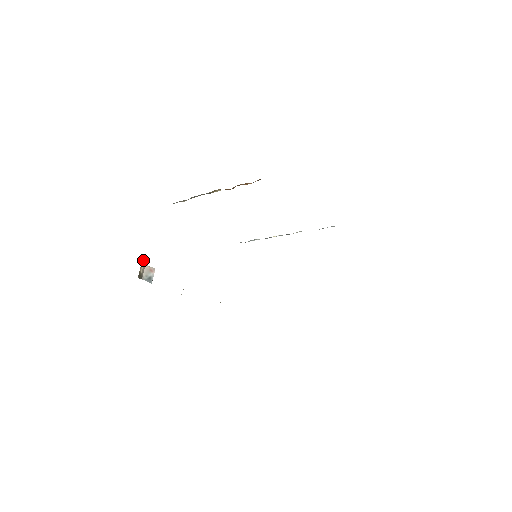
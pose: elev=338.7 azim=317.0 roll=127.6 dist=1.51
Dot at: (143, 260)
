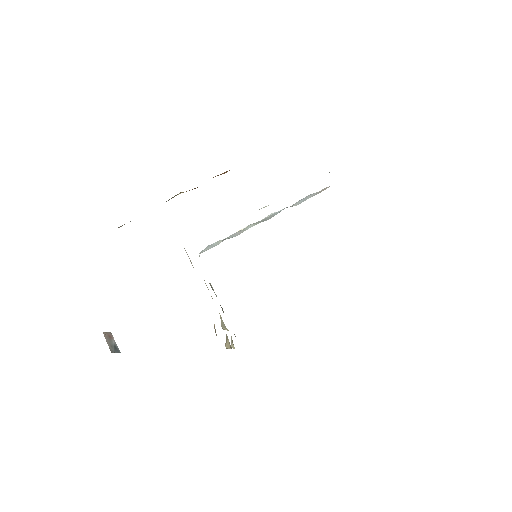
Dot at: occluded
